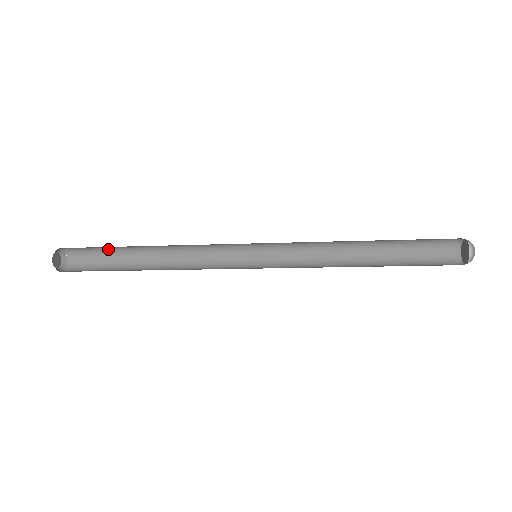
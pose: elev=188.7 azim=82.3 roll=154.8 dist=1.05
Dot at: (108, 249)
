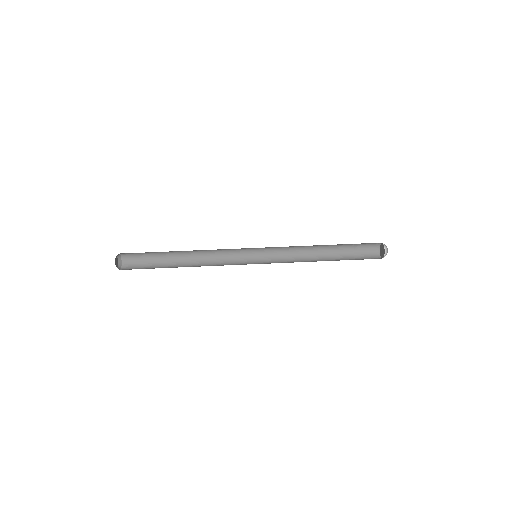
Dot at: occluded
